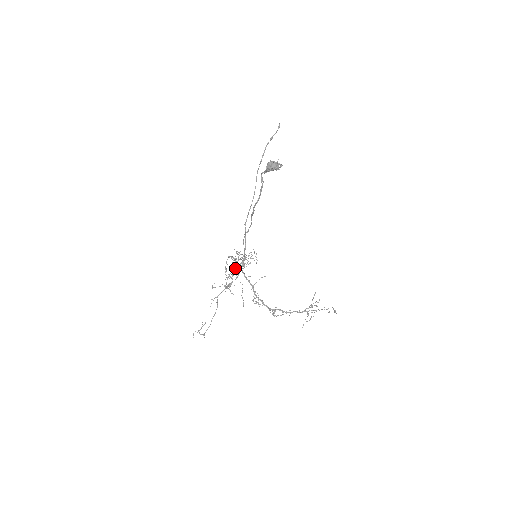
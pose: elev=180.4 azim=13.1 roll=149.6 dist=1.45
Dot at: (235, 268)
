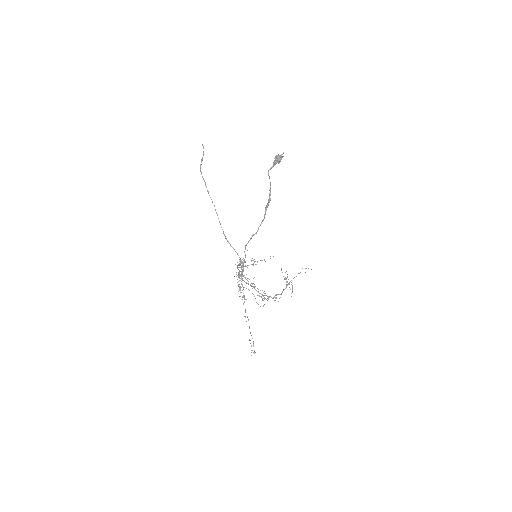
Dot at: (240, 280)
